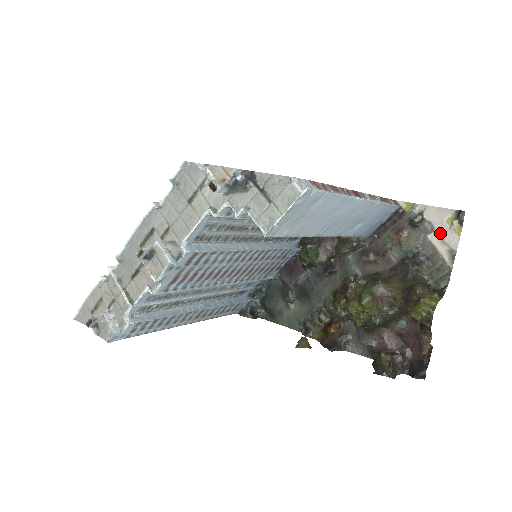
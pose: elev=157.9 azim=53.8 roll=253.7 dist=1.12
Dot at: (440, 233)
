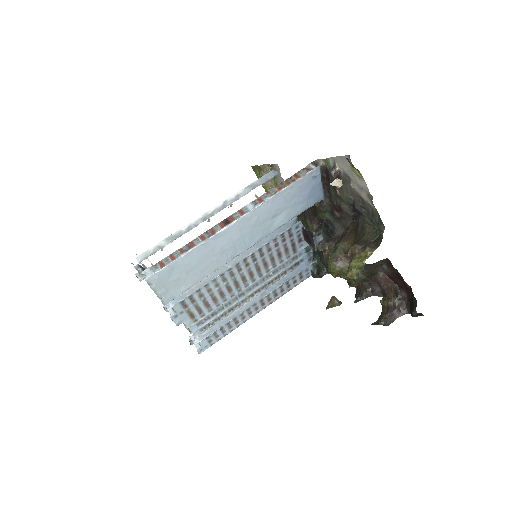
Dot at: (354, 181)
